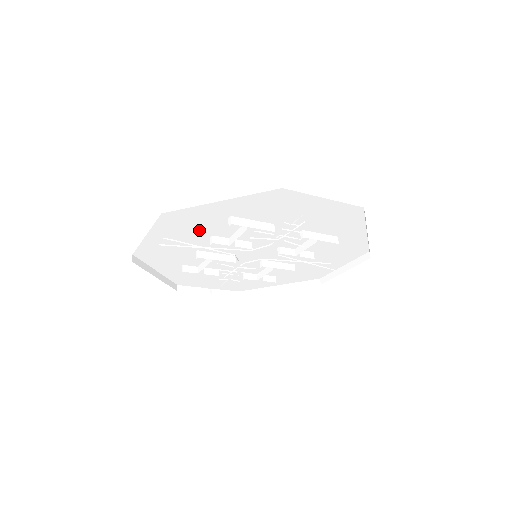
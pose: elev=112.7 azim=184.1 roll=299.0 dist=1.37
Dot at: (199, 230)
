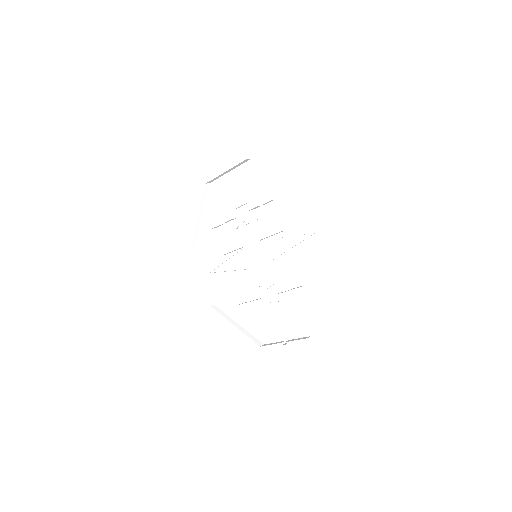
Dot at: (216, 251)
